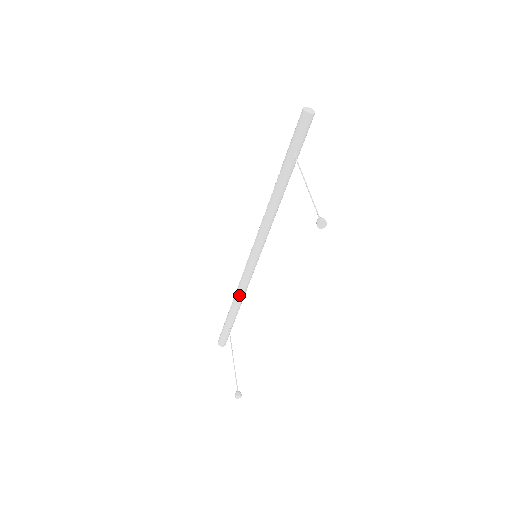
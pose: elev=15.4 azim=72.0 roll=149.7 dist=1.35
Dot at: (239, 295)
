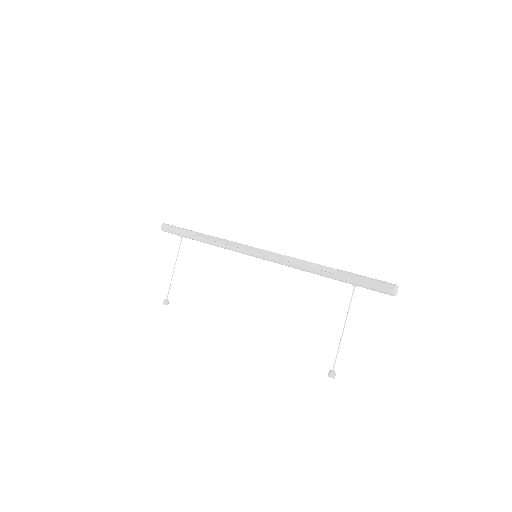
Dot at: (215, 245)
